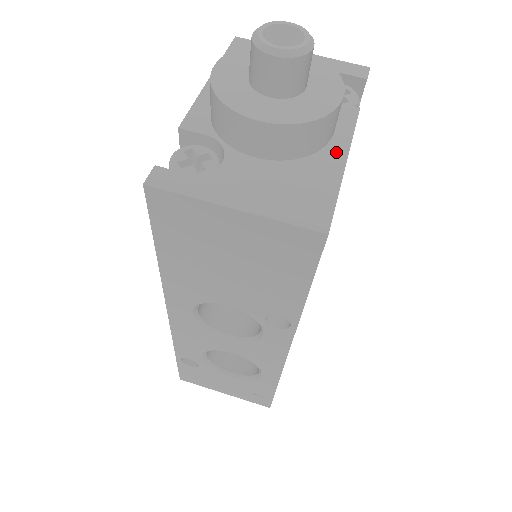
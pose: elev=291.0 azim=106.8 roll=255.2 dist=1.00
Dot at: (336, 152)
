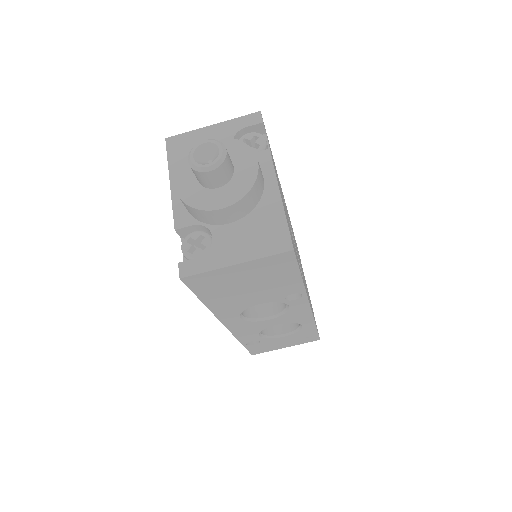
Dot at: (271, 192)
